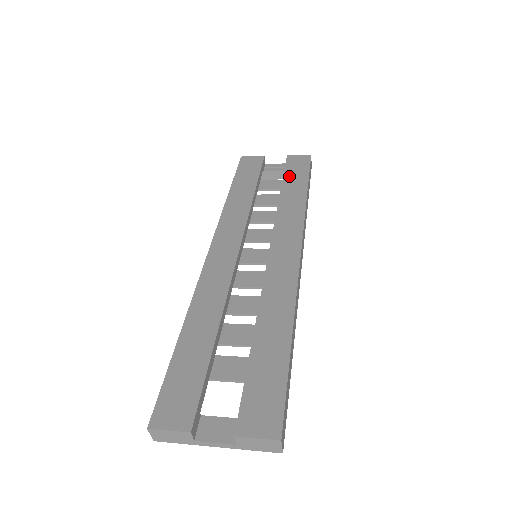
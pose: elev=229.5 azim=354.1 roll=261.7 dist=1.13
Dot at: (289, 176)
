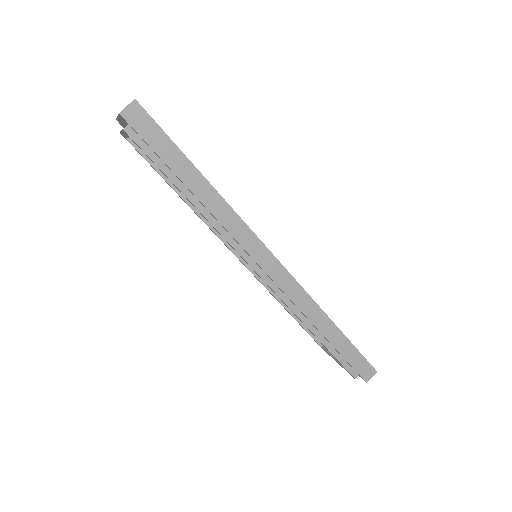
Dot at: occluded
